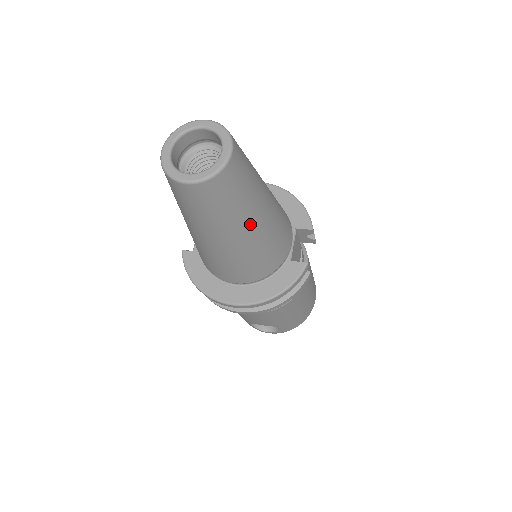
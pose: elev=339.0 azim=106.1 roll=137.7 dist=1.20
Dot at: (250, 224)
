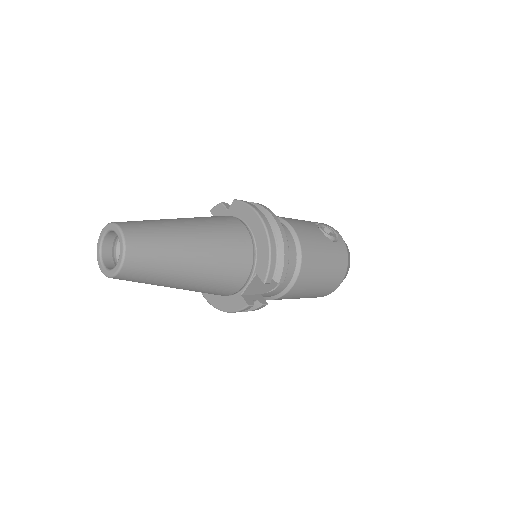
Dot at: (171, 286)
